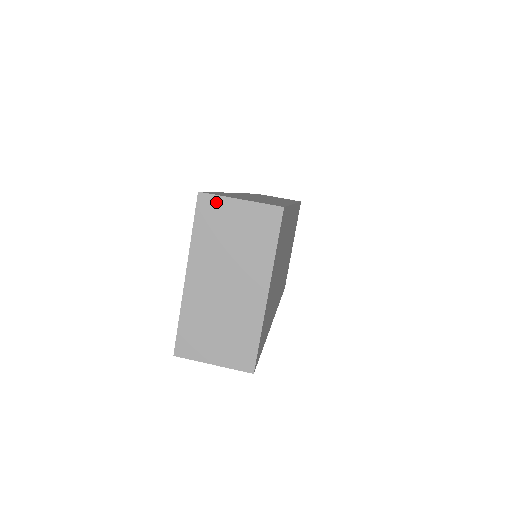
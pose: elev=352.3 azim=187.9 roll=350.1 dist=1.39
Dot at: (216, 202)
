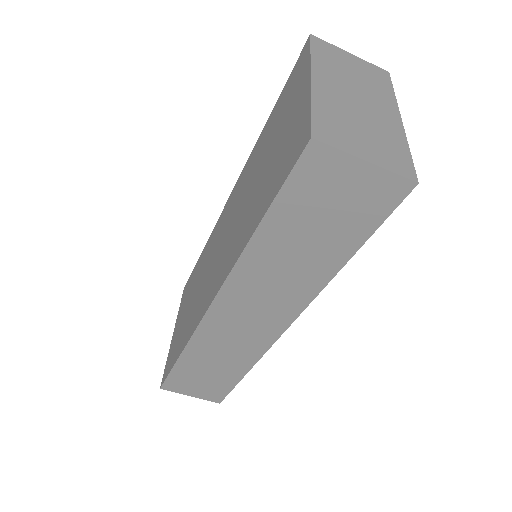
Dot at: (329, 46)
